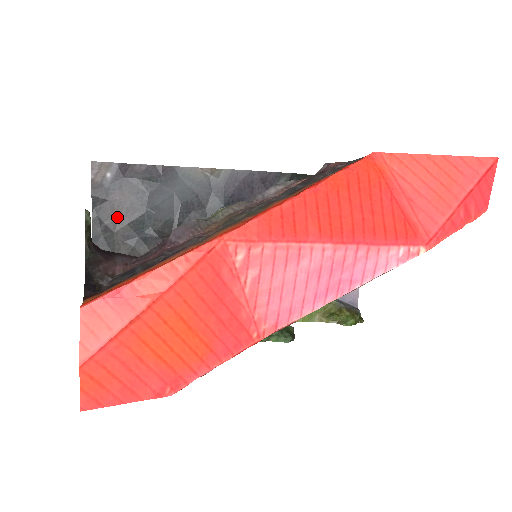
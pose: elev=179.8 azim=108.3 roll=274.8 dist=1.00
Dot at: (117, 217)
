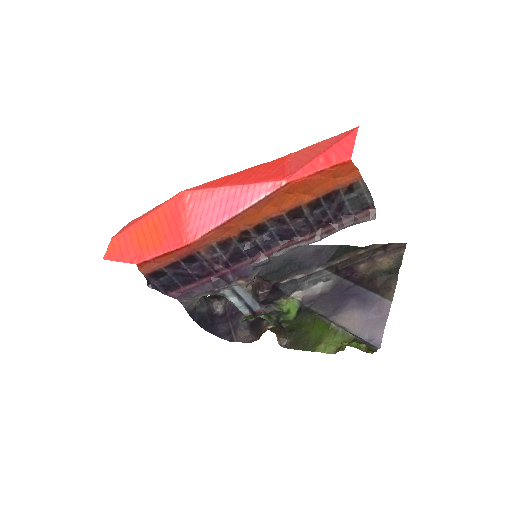
Dot at: occluded
